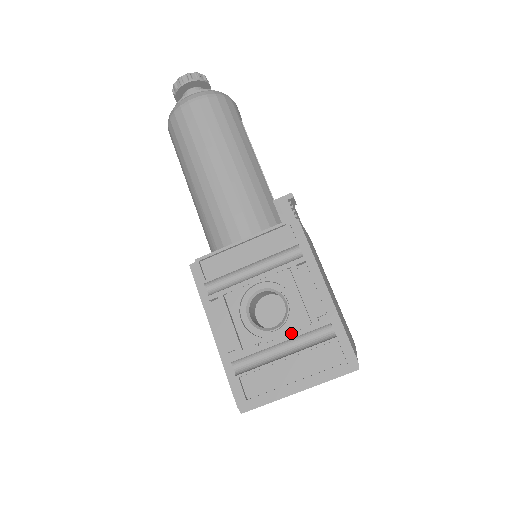
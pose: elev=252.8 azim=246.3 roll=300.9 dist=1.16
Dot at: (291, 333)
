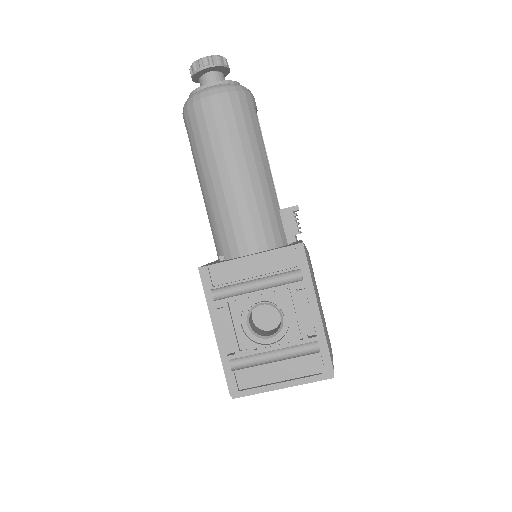
Dot at: (283, 344)
